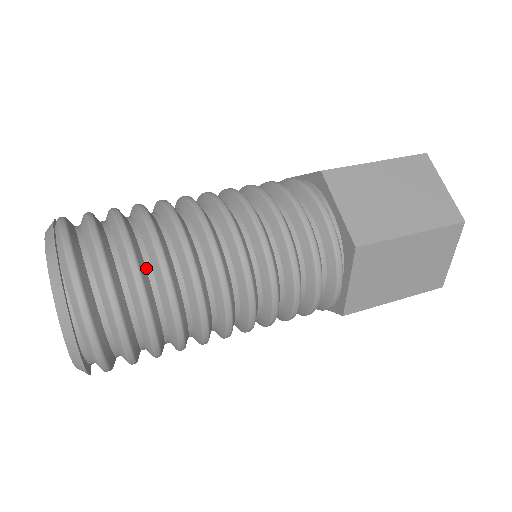
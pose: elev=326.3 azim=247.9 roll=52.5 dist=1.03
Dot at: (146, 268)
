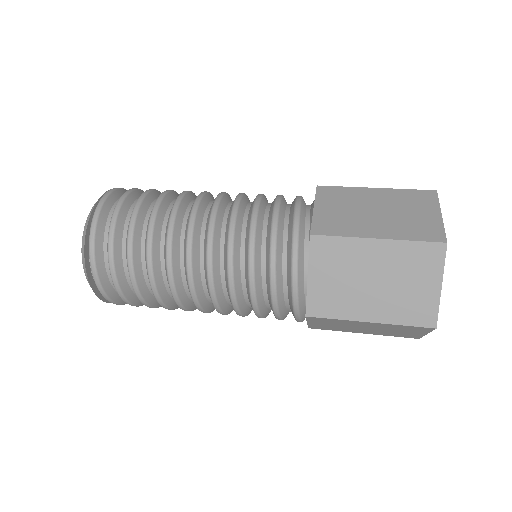
Dot at: (143, 272)
